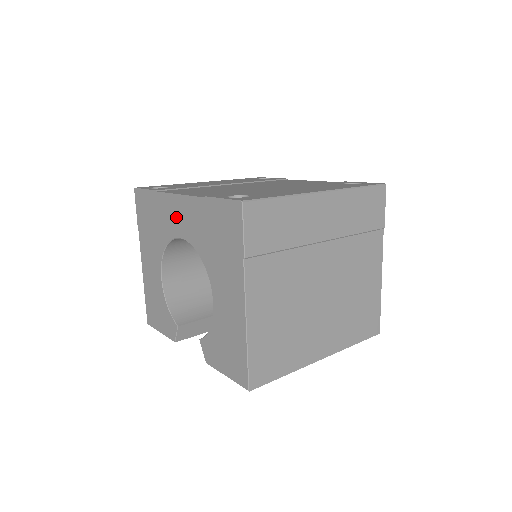
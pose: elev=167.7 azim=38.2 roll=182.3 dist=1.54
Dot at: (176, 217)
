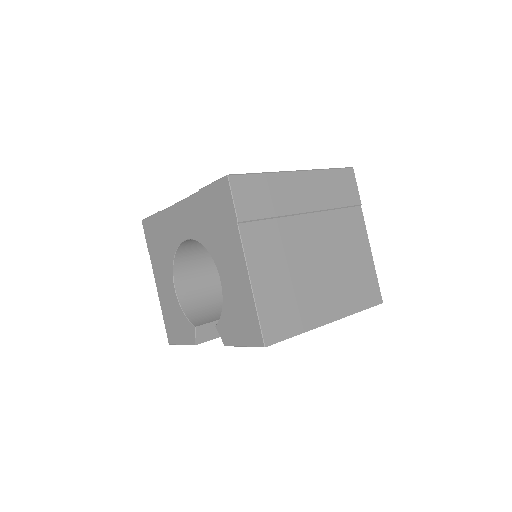
Dot at: (179, 223)
